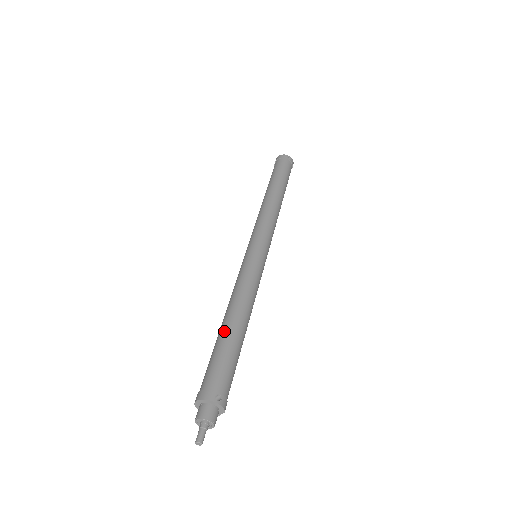
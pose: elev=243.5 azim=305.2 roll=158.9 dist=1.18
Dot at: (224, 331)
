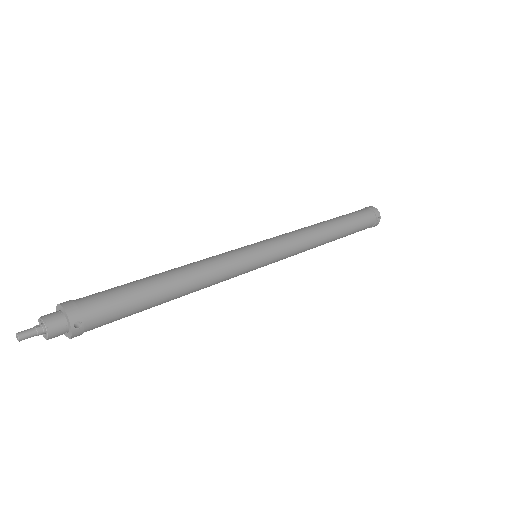
Dot at: (154, 281)
